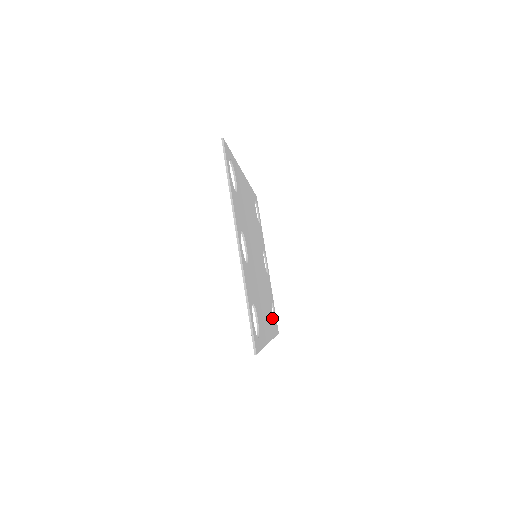
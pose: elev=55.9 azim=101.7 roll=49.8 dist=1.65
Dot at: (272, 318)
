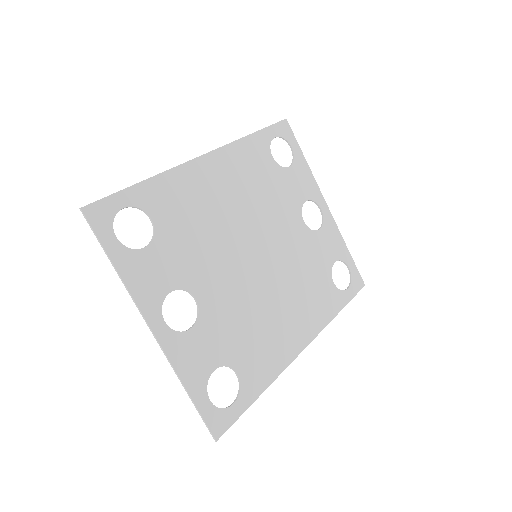
Dot at: (330, 291)
